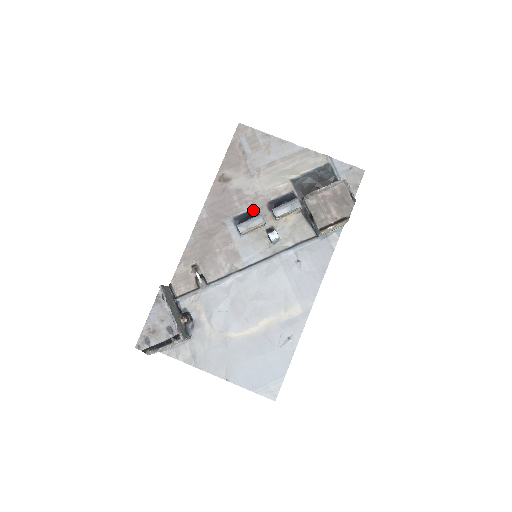
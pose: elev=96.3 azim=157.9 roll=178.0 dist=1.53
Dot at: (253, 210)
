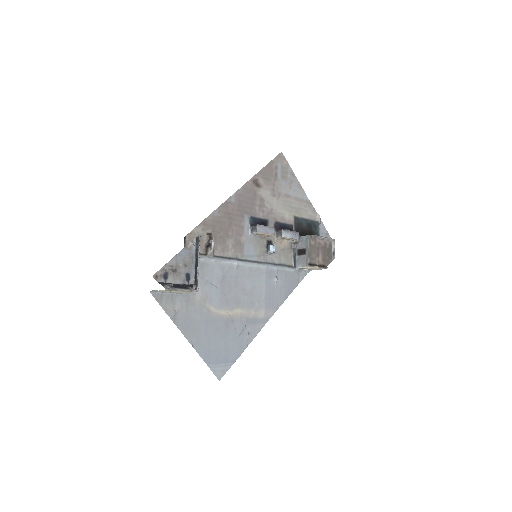
Dot at: (265, 220)
